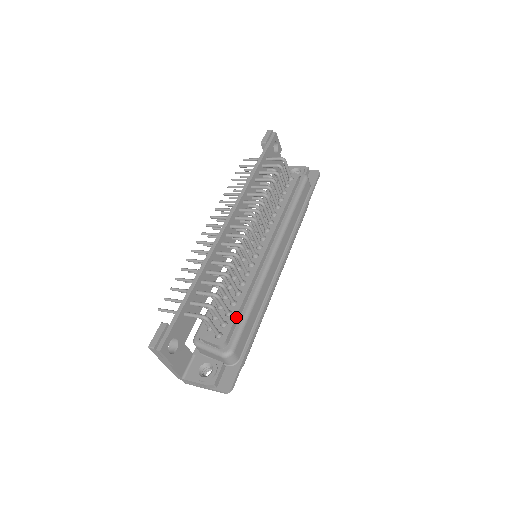
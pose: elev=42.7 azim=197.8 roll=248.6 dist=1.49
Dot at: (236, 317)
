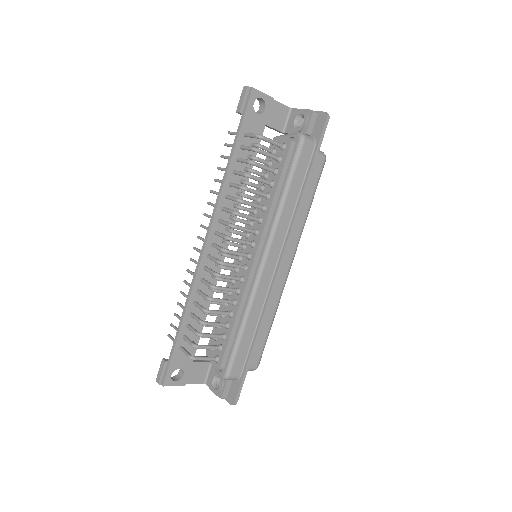
Dot at: (228, 342)
